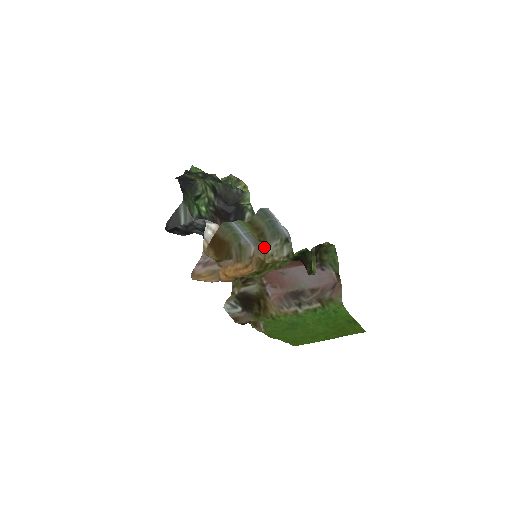
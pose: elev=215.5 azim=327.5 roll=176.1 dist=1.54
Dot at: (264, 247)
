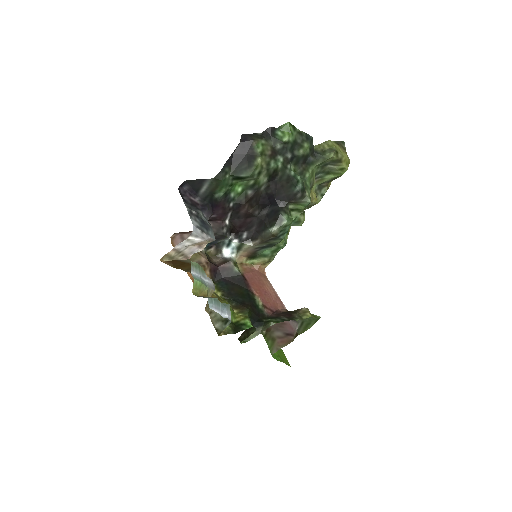
Dot at: occluded
